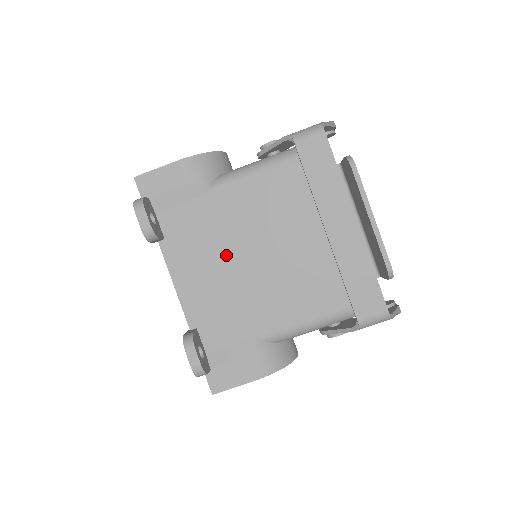
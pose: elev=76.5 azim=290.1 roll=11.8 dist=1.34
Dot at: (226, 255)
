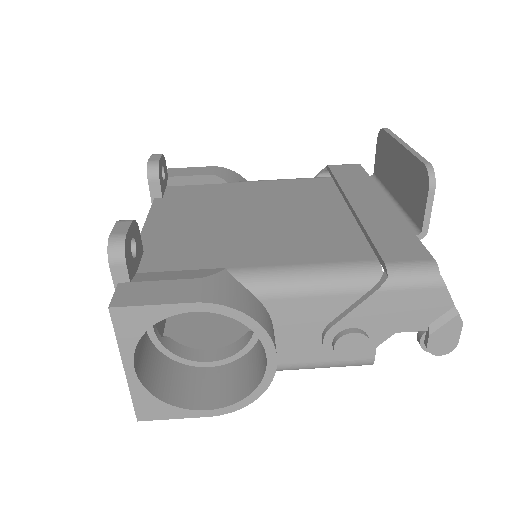
Dot at: (223, 212)
